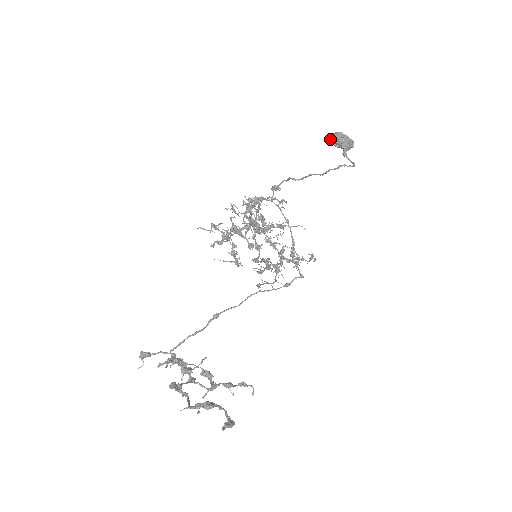
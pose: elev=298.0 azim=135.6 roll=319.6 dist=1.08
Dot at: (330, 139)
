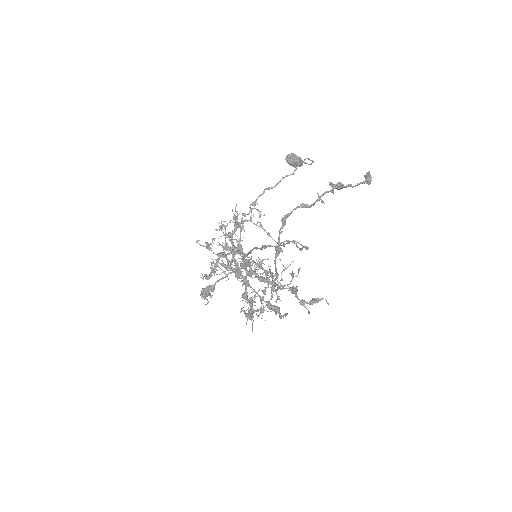
Dot at: (286, 159)
